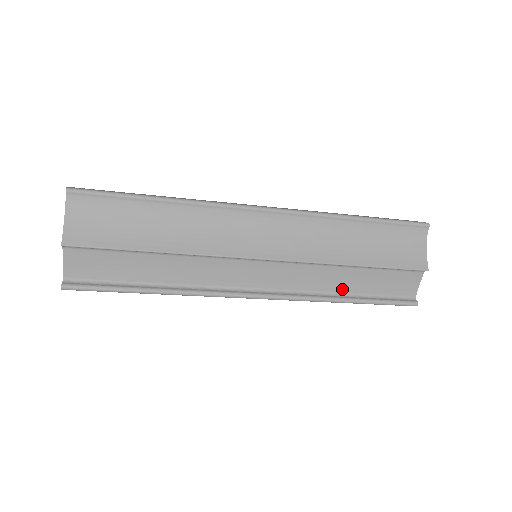
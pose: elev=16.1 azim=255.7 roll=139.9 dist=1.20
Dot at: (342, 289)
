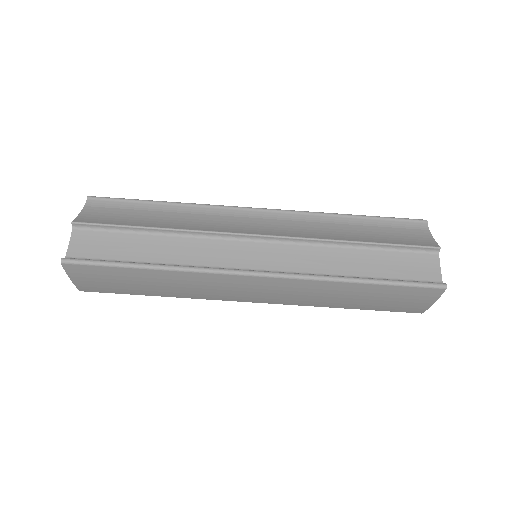
Dot at: (351, 272)
